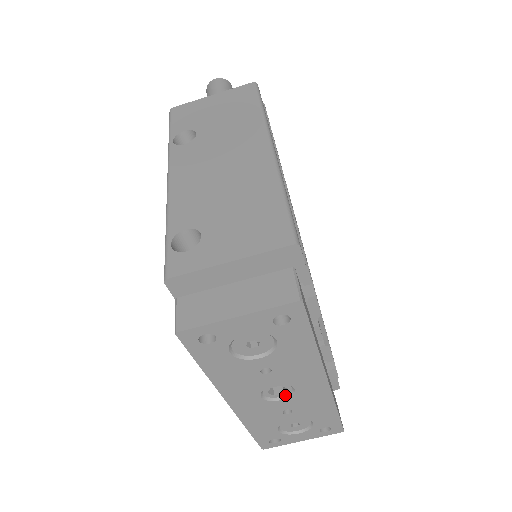
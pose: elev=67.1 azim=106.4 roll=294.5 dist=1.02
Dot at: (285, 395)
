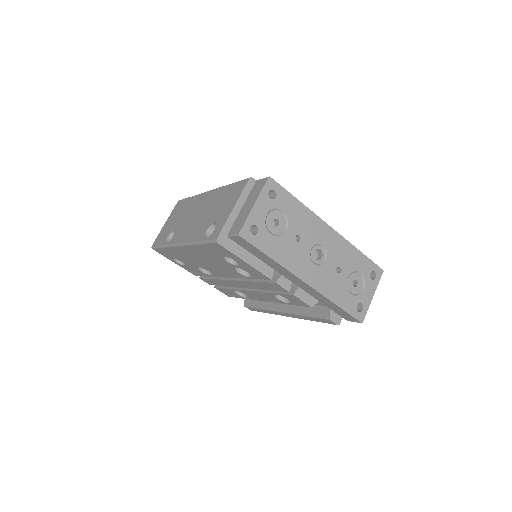
Dot at: (325, 256)
